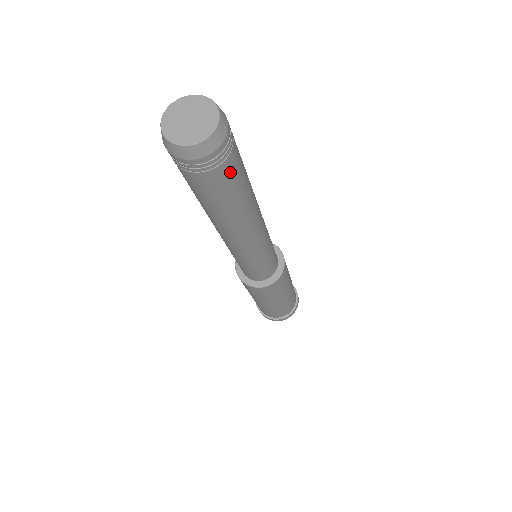
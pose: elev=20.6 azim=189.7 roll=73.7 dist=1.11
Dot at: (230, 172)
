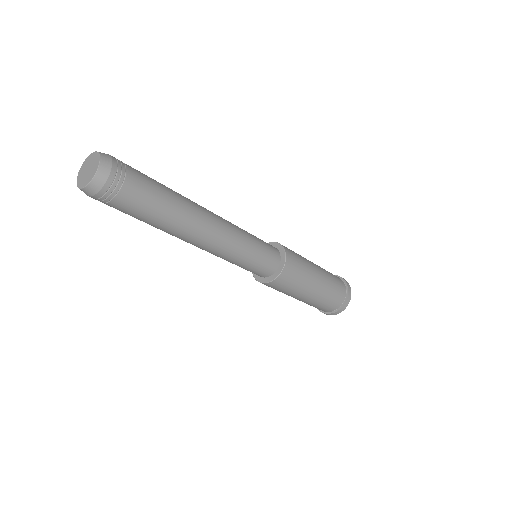
Dot at: (122, 209)
